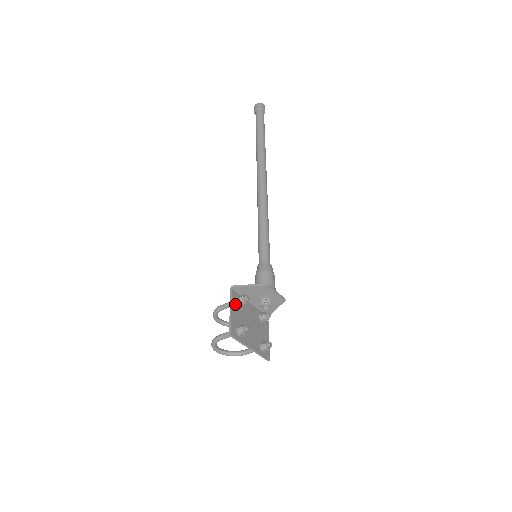
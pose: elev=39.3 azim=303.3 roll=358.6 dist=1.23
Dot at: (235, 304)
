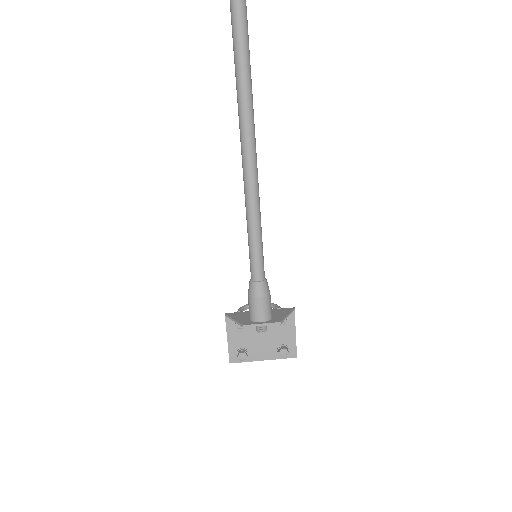
Dot at: (232, 330)
